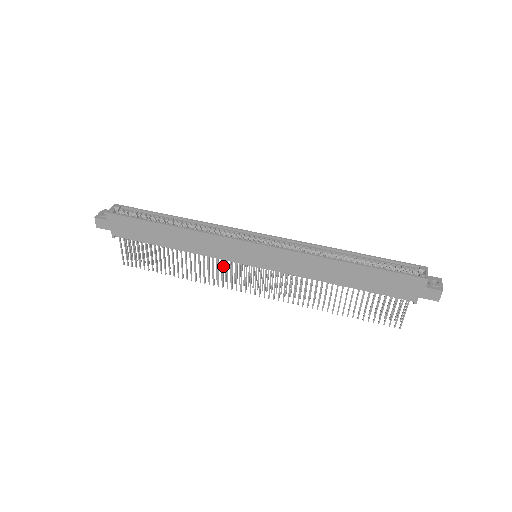
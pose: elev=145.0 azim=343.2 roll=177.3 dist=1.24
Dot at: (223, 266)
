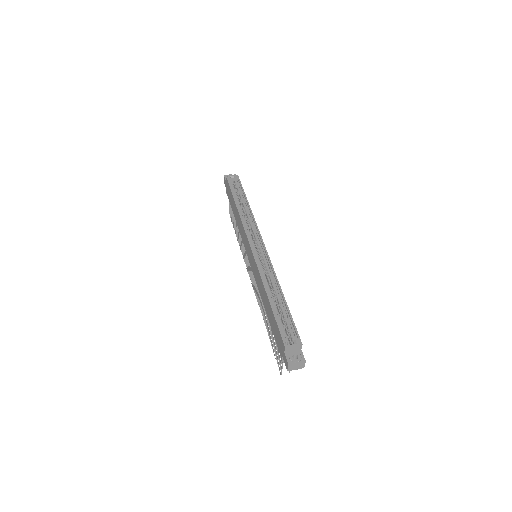
Dot at: occluded
